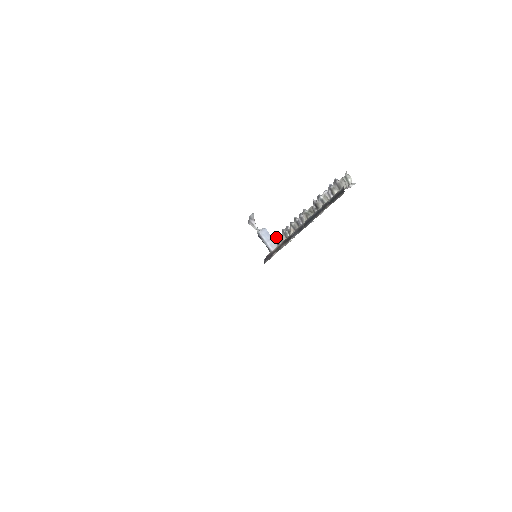
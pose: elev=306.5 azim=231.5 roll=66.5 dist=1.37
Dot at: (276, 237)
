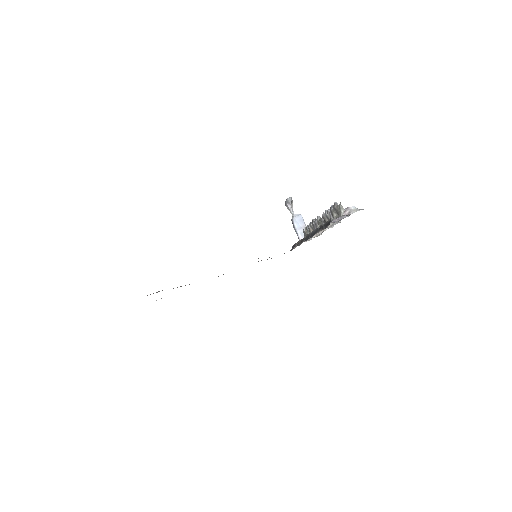
Dot at: (304, 229)
